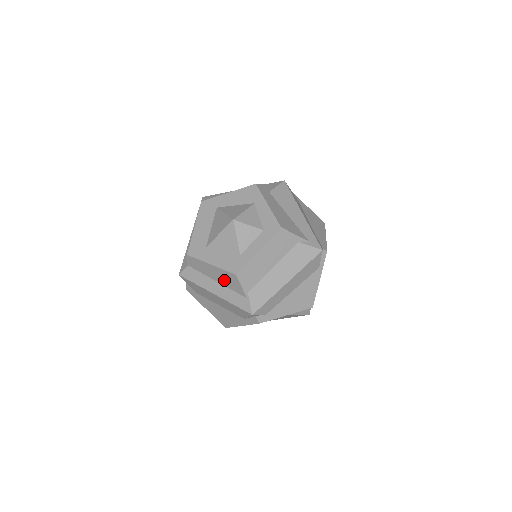
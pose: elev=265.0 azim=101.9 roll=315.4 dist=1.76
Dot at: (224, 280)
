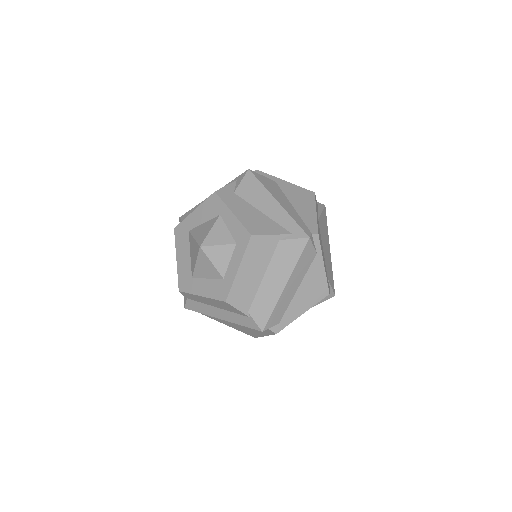
Dot at: (221, 306)
